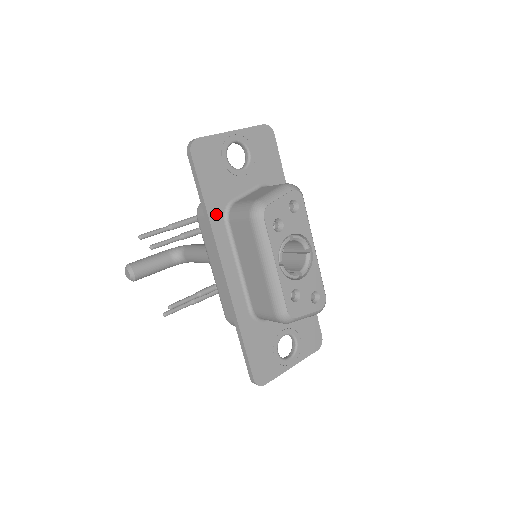
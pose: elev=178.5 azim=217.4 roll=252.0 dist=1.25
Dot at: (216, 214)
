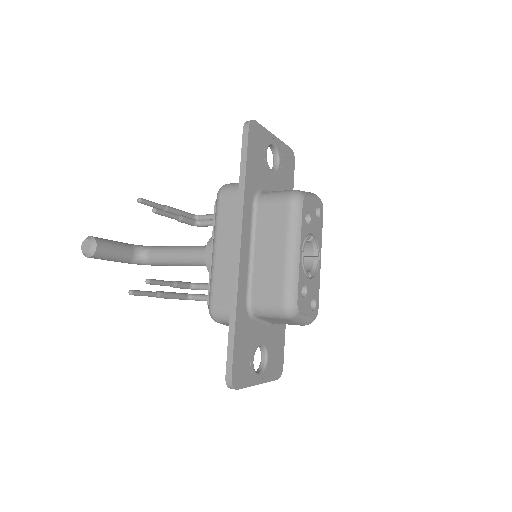
Dot at: (249, 192)
